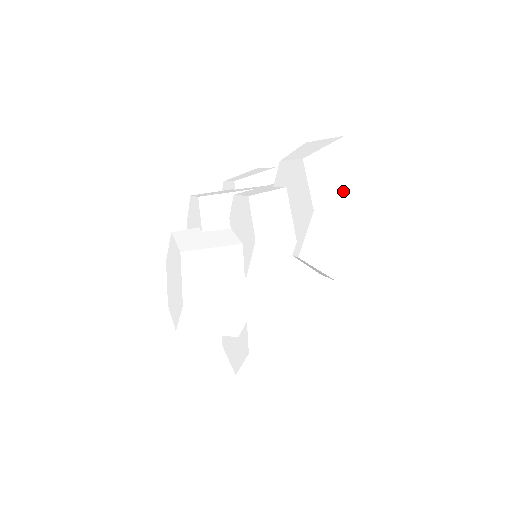
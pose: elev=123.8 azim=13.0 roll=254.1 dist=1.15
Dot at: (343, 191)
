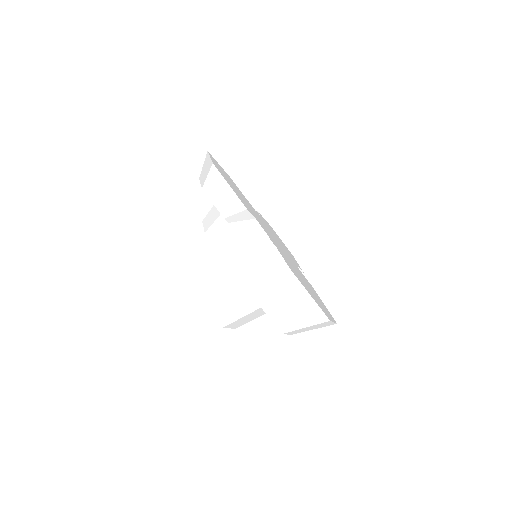
Dot at: (208, 167)
